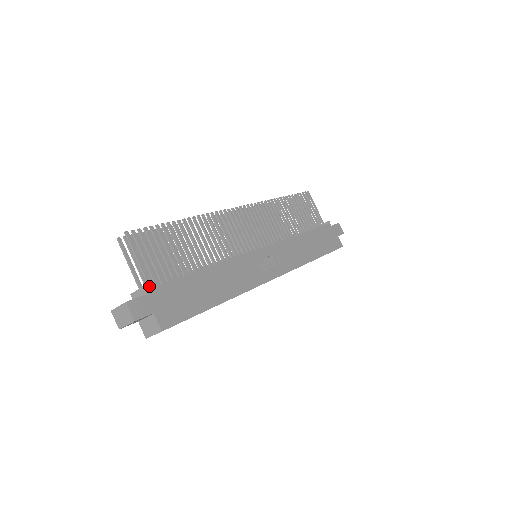
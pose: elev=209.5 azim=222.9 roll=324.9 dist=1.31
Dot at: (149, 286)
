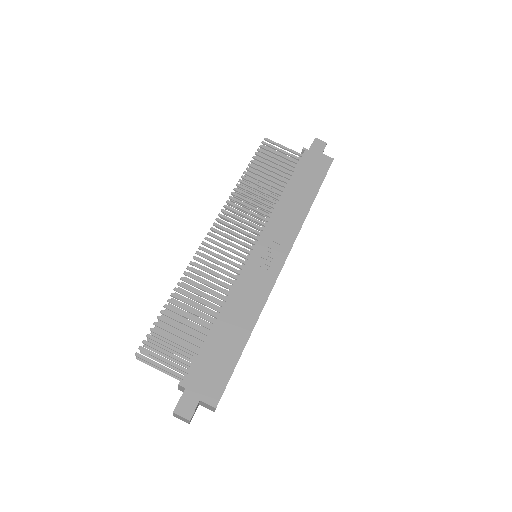
Dot at: (181, 382)
